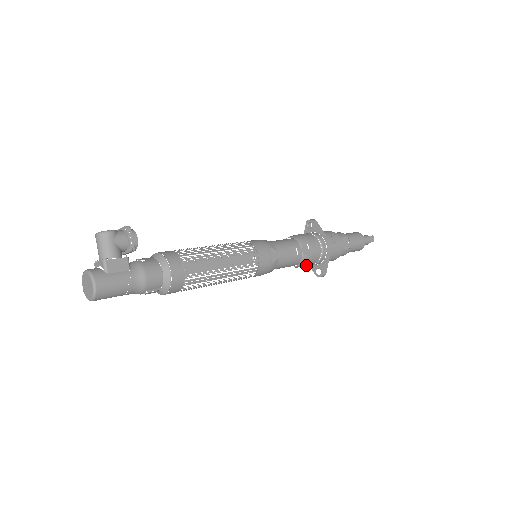
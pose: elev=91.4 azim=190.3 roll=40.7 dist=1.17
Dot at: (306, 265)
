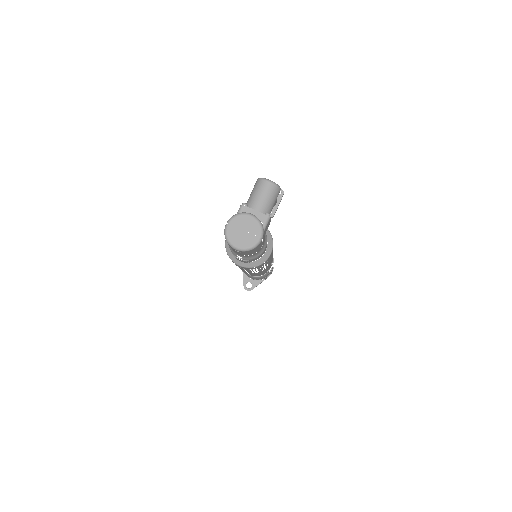
Dot at: (256, 278)
